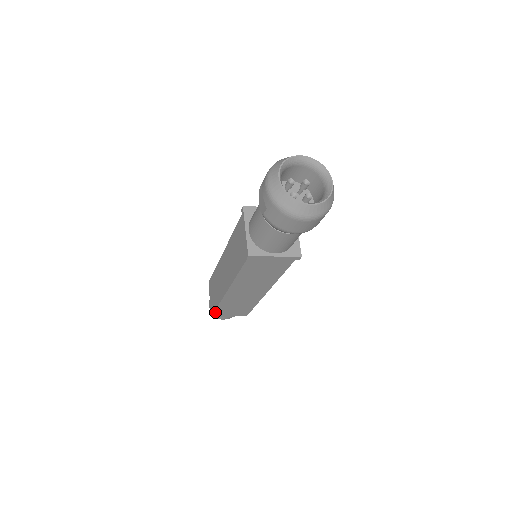
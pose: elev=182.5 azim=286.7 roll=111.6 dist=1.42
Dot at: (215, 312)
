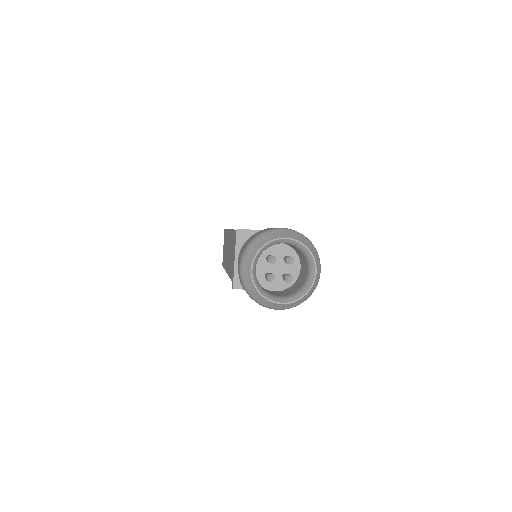
Dot at: occluded
